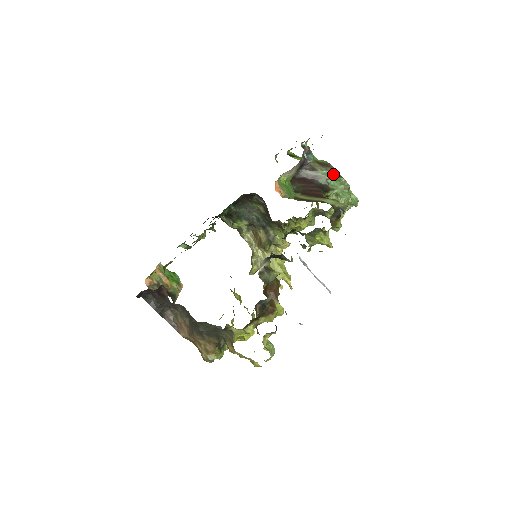
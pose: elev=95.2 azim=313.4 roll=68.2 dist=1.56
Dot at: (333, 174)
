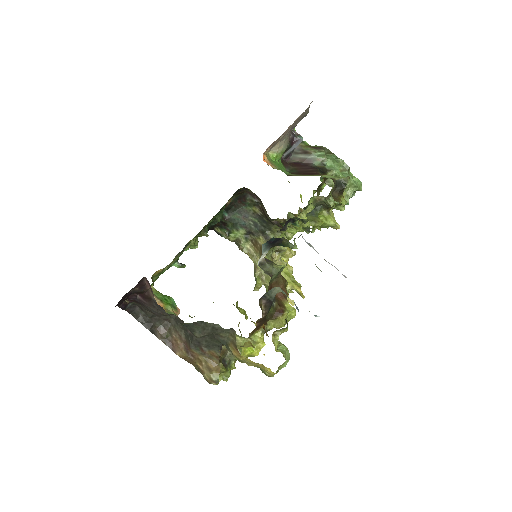
Dot at: (328, 156)
